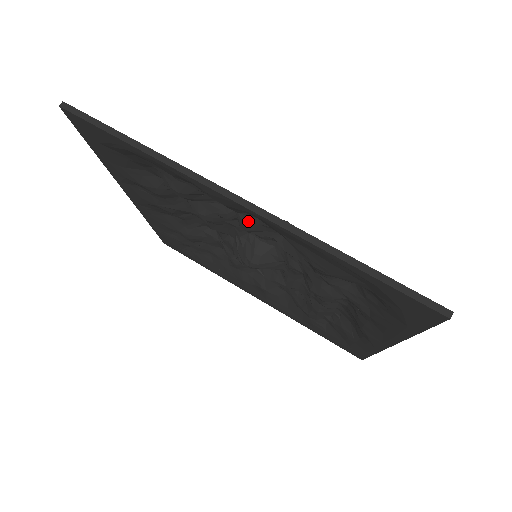
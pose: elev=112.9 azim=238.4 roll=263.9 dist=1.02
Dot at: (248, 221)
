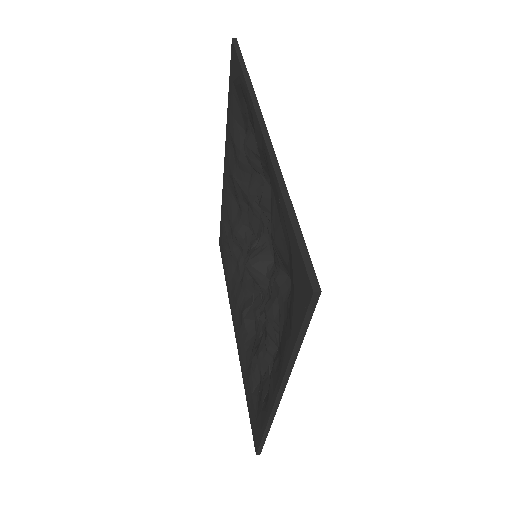
Dot at: (267, 191)
